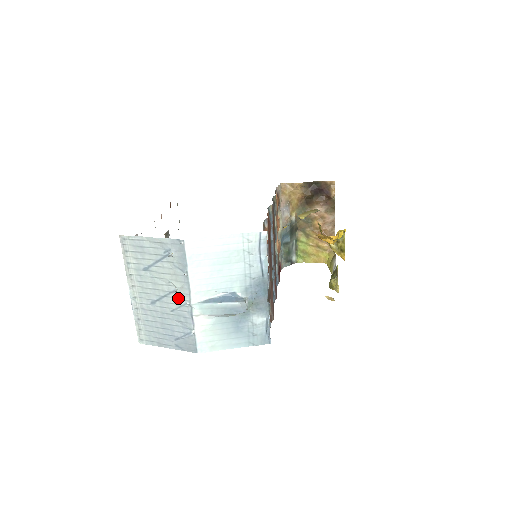
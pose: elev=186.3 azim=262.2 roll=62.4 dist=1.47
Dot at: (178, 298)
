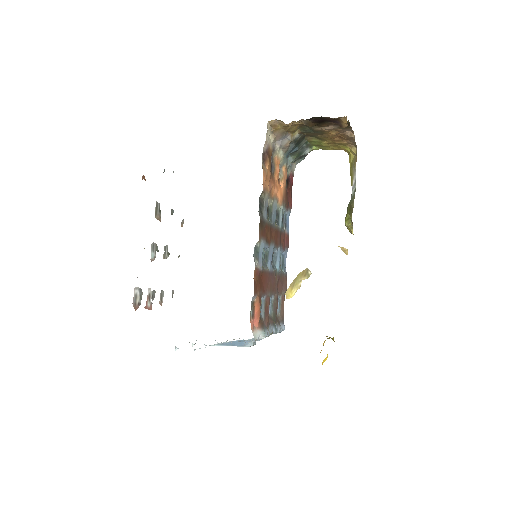
Dot at: occluded
